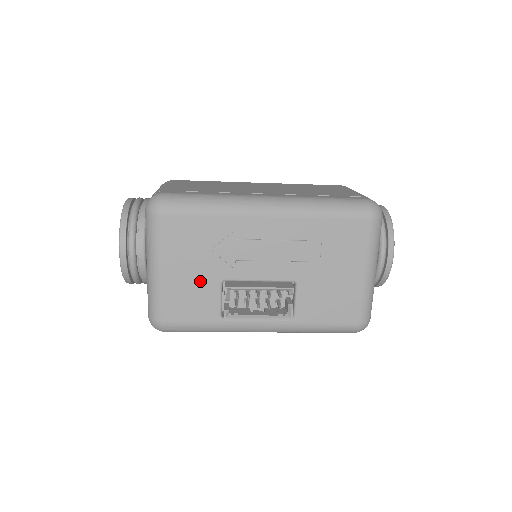
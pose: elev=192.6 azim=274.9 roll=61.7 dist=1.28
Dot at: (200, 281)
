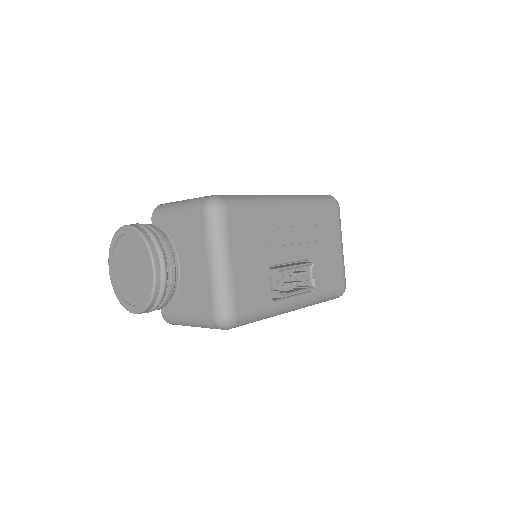
Dot at: (257, 269)
